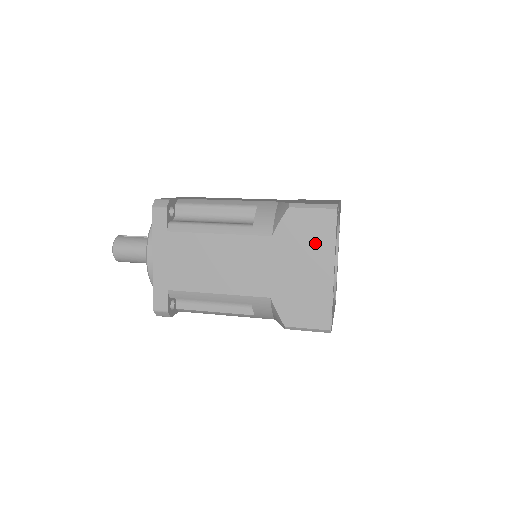
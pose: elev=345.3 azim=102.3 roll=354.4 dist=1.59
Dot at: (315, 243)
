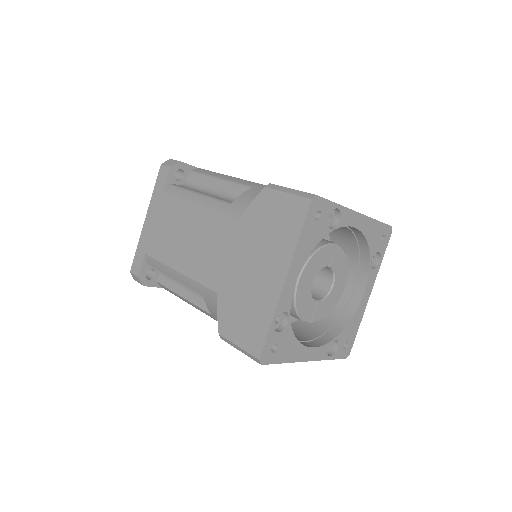
Dot at: (277, 238)
